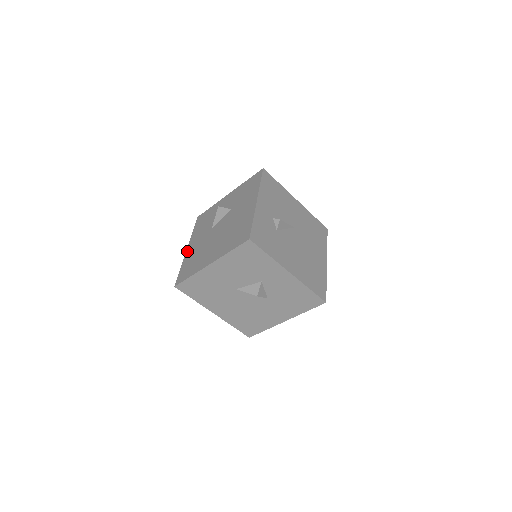
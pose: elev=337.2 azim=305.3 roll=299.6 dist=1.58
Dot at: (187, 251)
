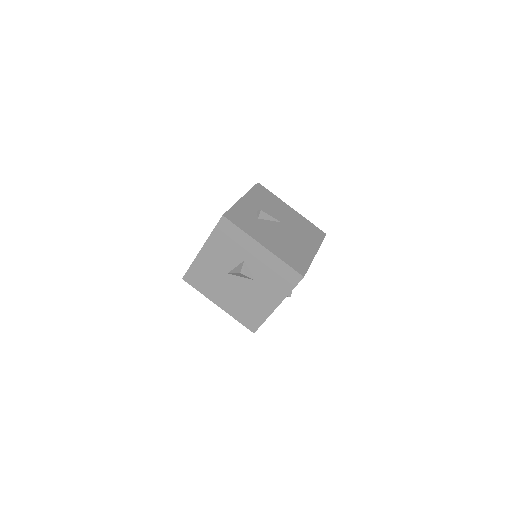
Dot at: occluded
